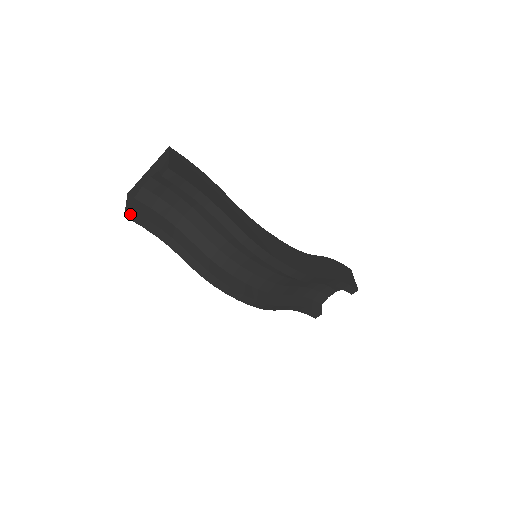
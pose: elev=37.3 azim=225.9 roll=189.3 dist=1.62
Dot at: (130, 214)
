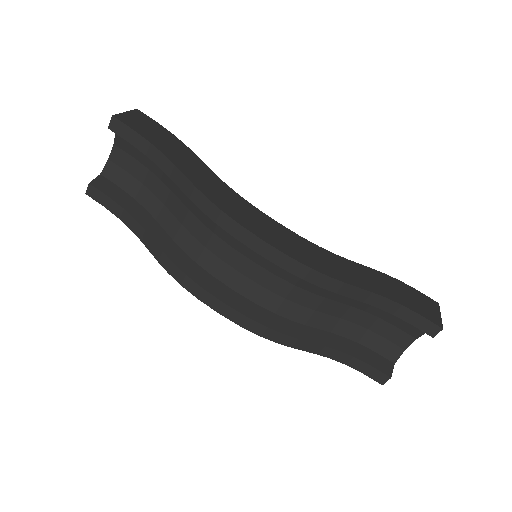
Dot at: (90, 190)
